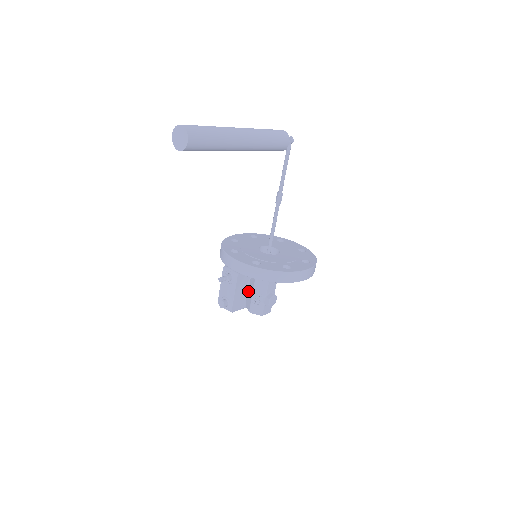
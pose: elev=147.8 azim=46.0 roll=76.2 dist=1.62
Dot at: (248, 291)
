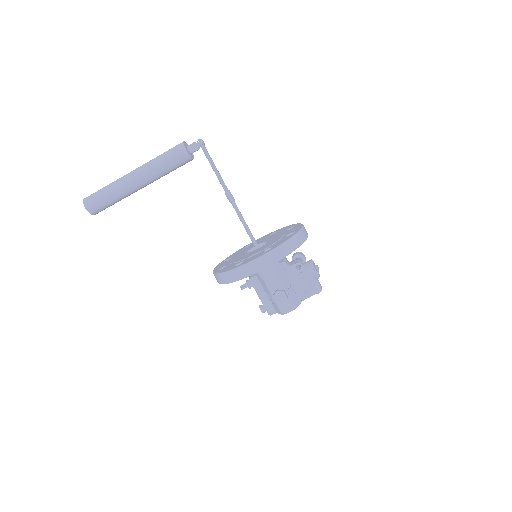
Dot at: occluded
